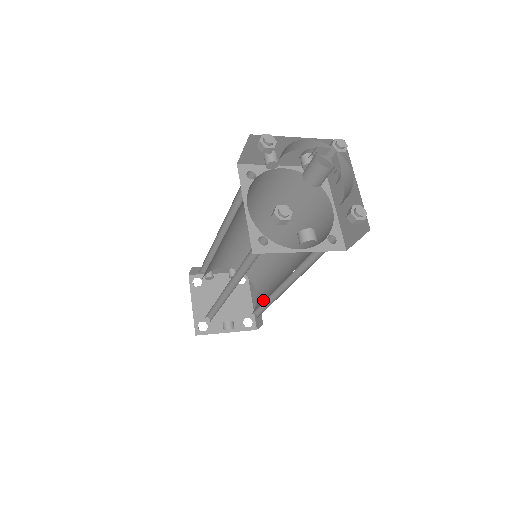
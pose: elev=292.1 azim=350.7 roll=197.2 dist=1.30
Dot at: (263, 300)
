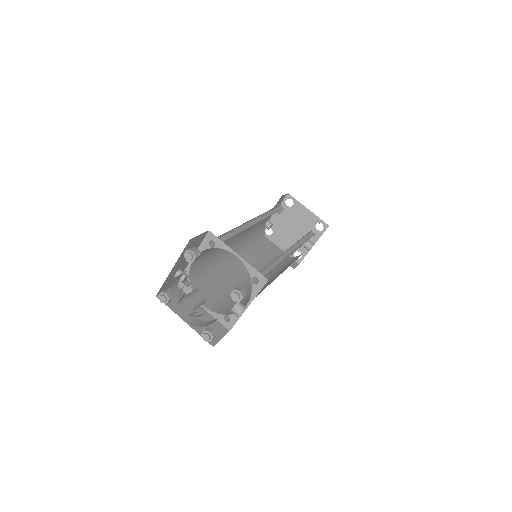
Dot at: occluded
